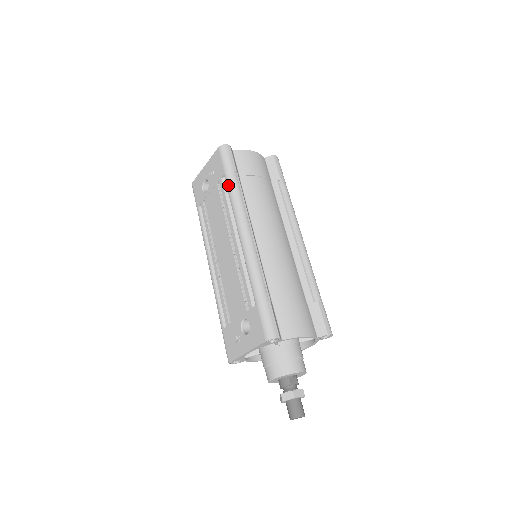
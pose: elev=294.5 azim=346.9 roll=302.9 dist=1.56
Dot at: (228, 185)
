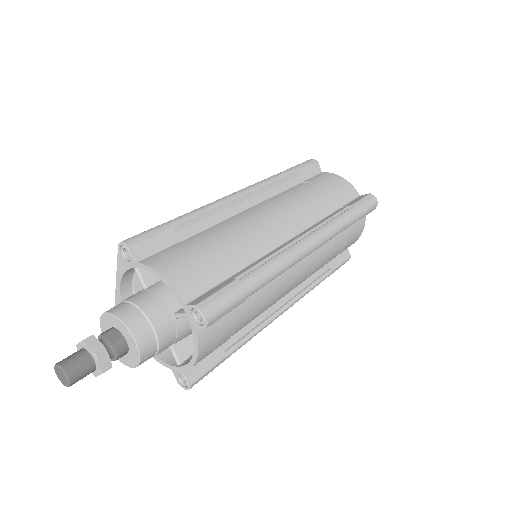
Dot at: occluded
